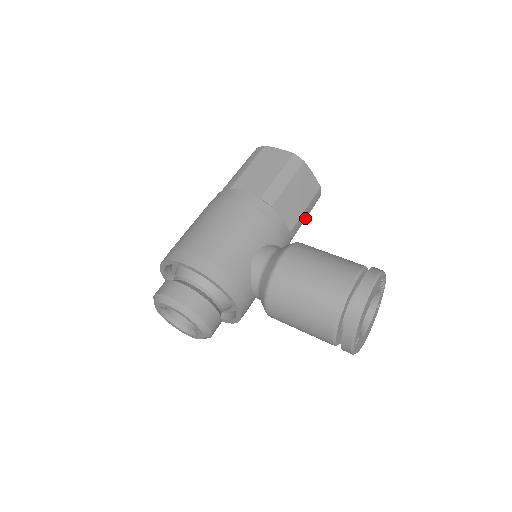
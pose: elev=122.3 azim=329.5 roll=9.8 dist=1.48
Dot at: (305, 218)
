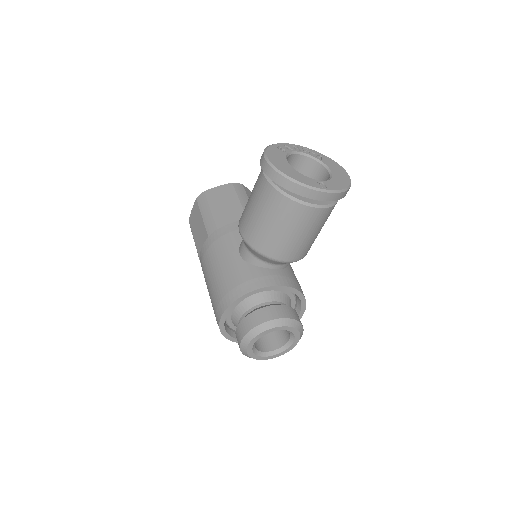
Dot at: occluded
